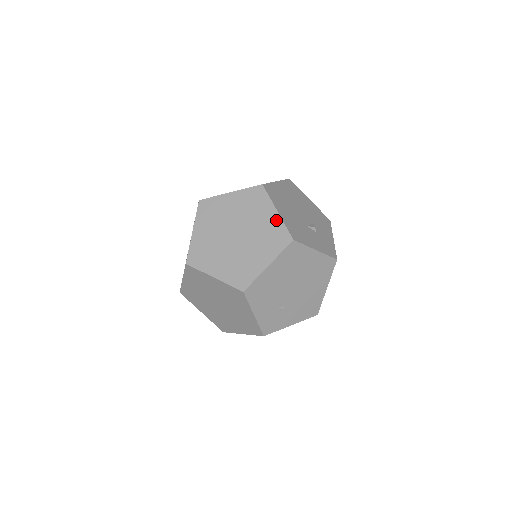
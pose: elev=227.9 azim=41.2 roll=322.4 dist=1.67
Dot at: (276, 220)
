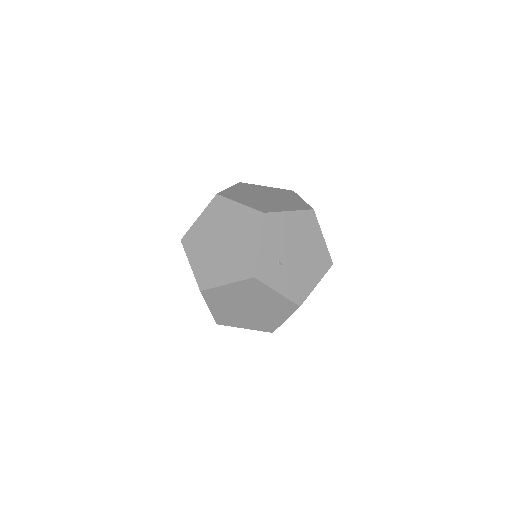
Dot at: (301, 201)
